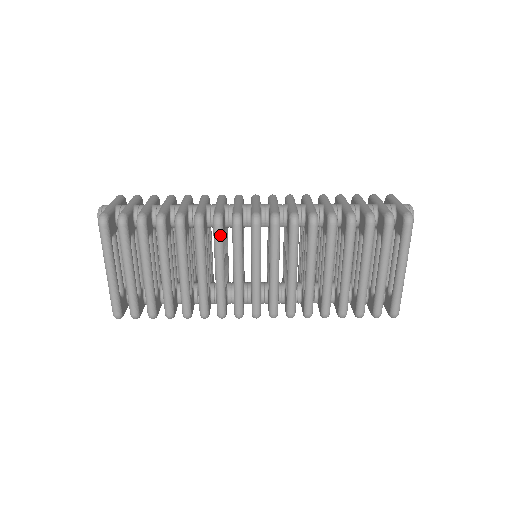
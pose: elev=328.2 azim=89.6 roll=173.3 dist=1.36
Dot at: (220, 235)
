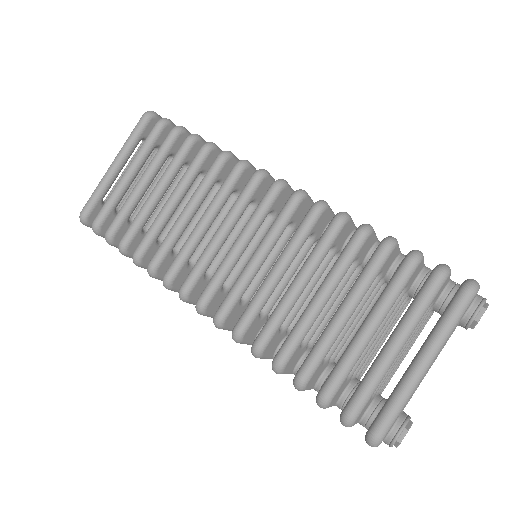
Dot at: (232, 179)
